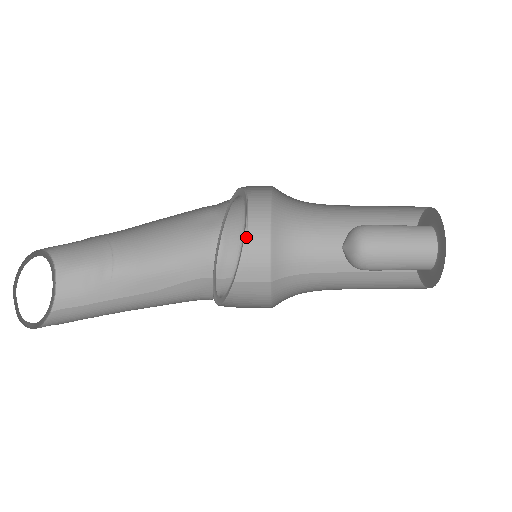
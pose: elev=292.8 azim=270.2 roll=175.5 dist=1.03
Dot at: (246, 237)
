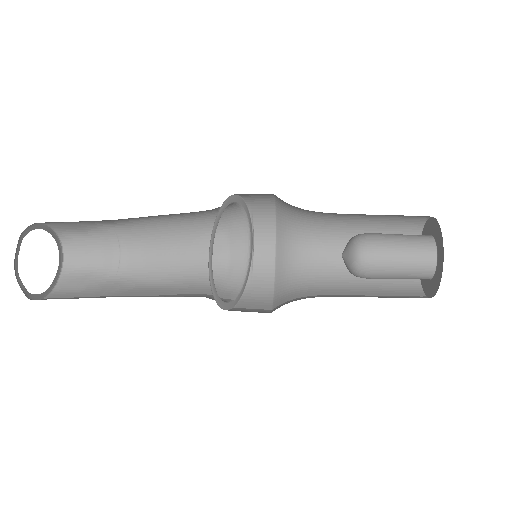
Dot at: (251, 275)
